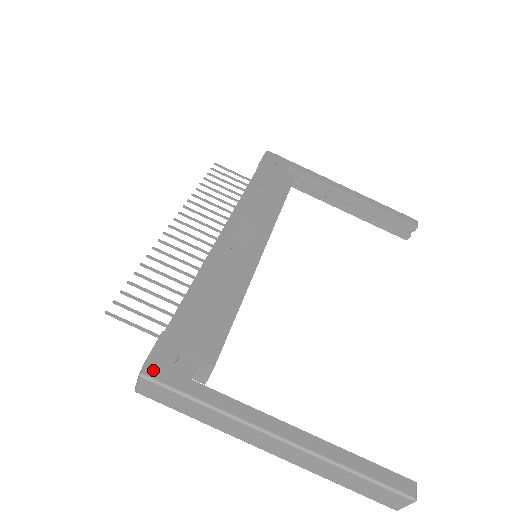
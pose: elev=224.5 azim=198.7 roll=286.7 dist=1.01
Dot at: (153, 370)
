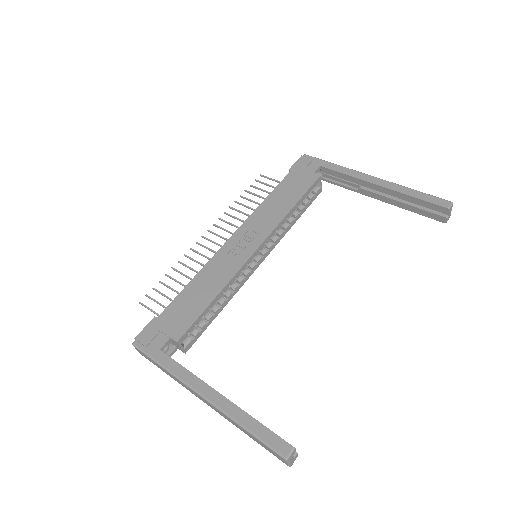
Dot at: (139, 342)
